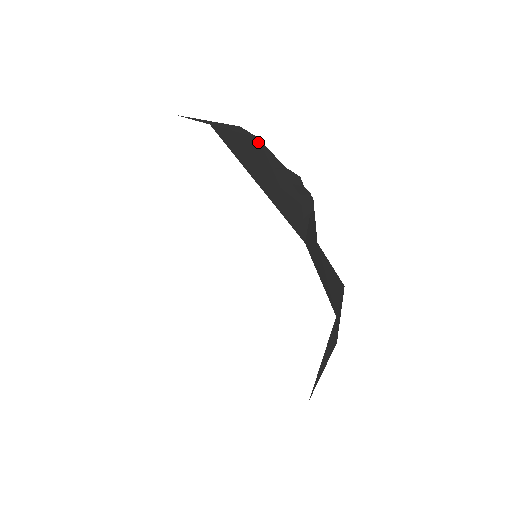
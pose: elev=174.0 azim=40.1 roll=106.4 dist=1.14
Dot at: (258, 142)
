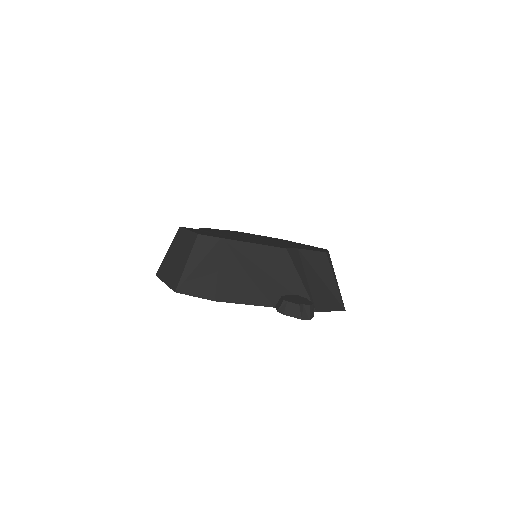
Dot at: (226, 246)
